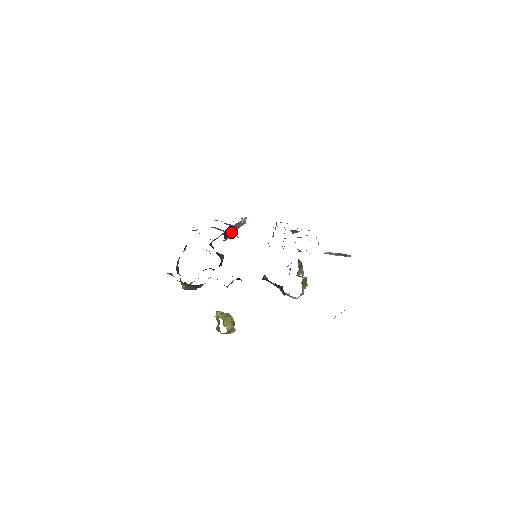
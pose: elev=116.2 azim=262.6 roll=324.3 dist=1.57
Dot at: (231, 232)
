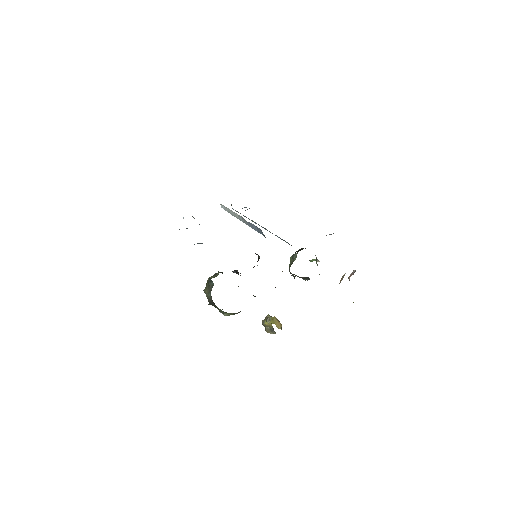
Dot at: occluded
